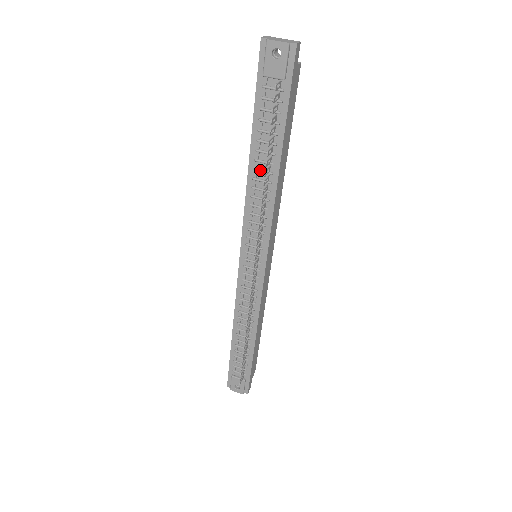
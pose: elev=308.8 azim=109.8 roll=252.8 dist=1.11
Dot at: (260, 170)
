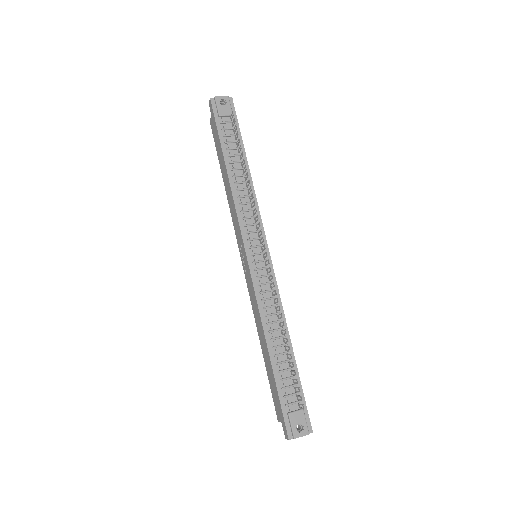
Dot at: (238, 175)
